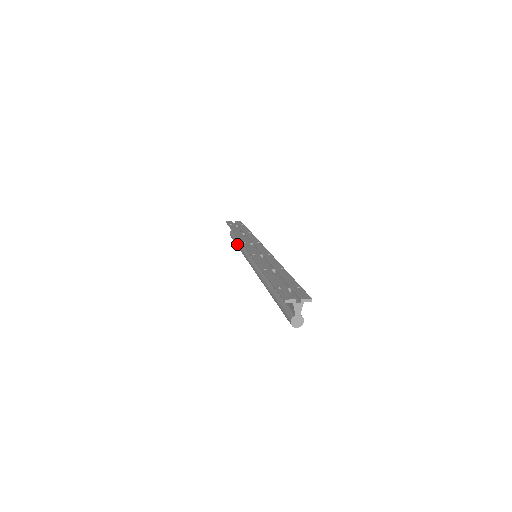
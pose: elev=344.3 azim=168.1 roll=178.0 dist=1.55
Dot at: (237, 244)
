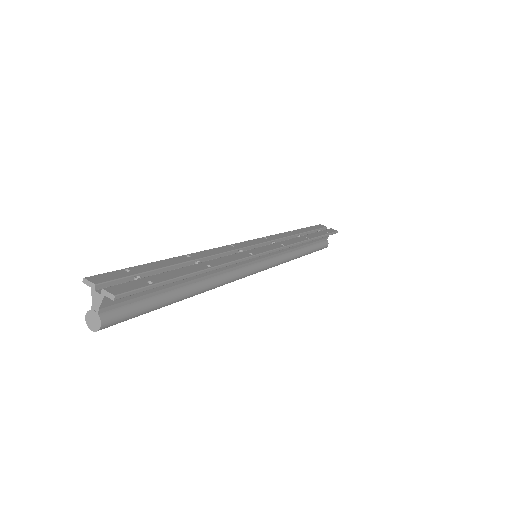
Dot at: occluded
